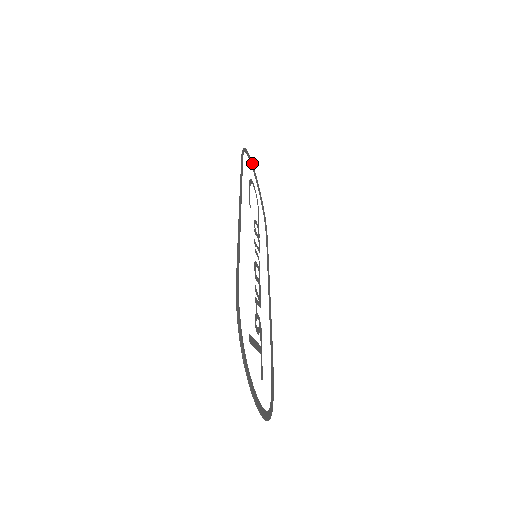
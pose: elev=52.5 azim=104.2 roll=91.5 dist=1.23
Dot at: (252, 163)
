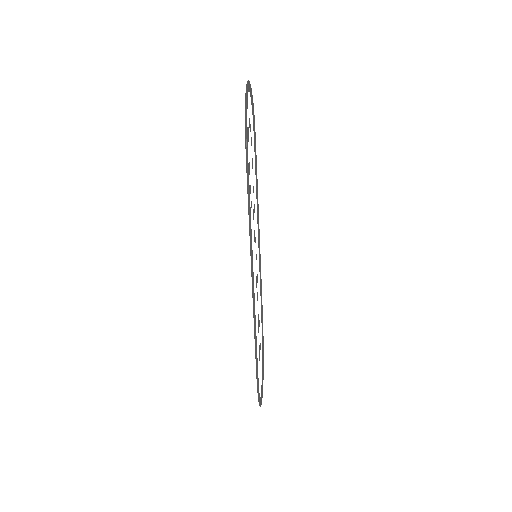
Dot at: (248, 88)
